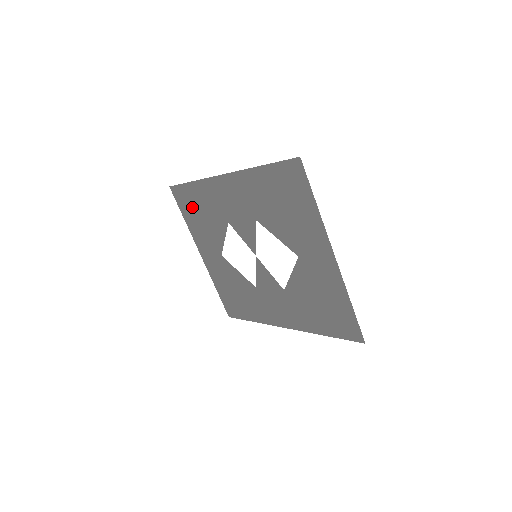
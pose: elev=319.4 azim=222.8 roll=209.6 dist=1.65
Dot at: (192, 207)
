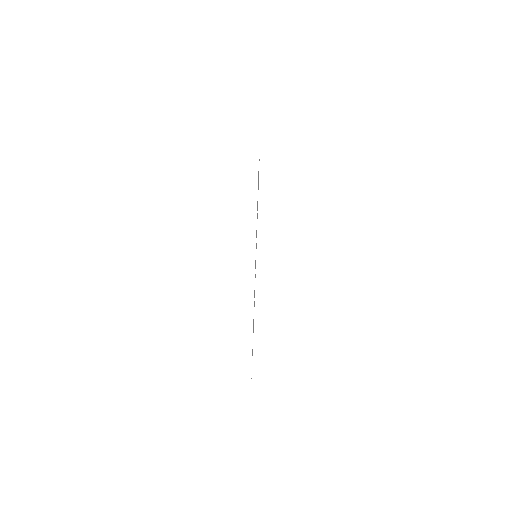
Dot at: occluded
